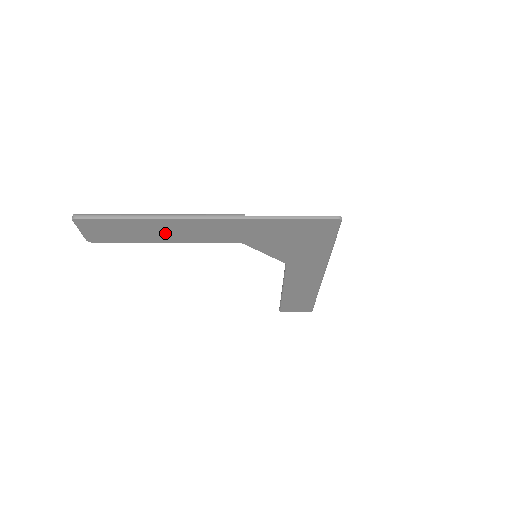
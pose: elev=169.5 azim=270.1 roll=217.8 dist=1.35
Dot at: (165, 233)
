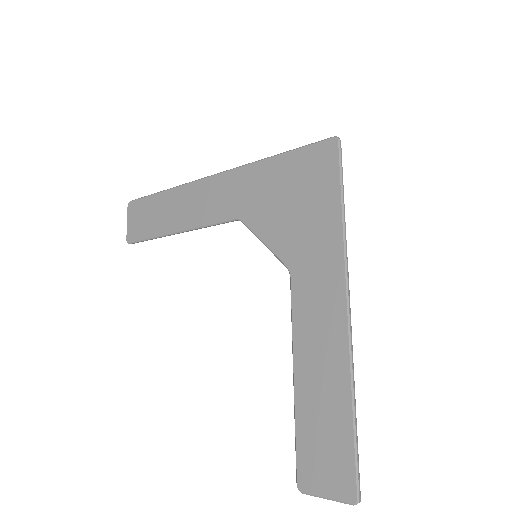
Dot at: (180, 213)
